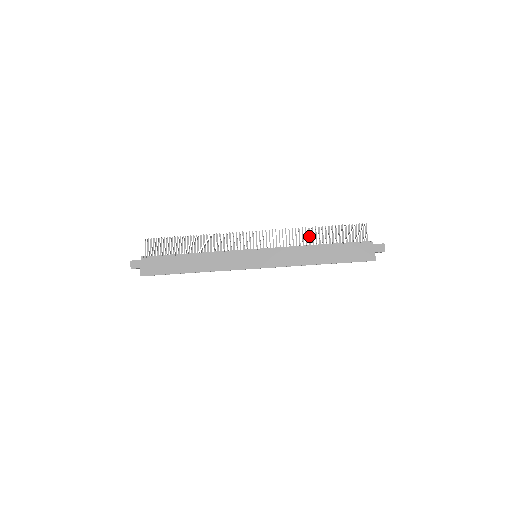
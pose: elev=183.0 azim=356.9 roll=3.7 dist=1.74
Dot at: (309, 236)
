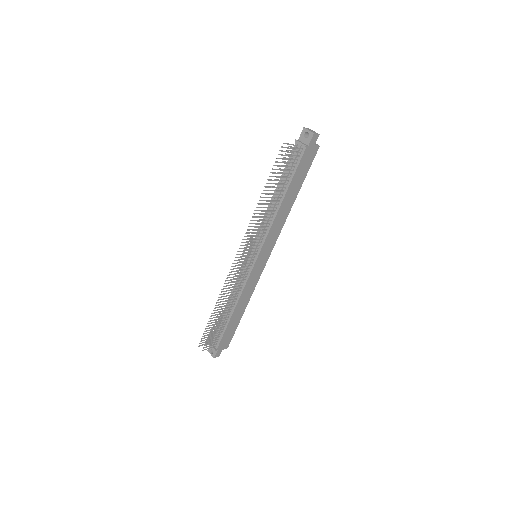
Dot at: occluded
